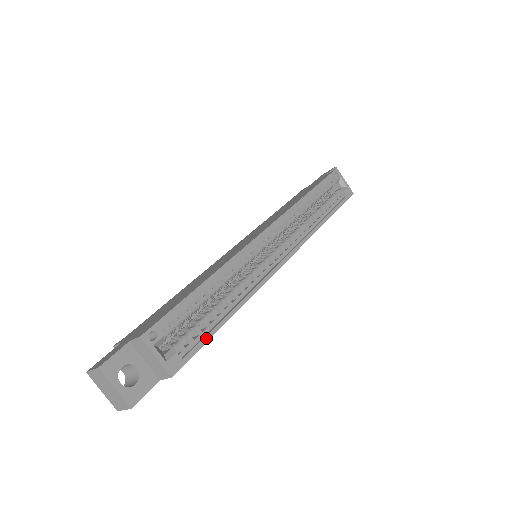
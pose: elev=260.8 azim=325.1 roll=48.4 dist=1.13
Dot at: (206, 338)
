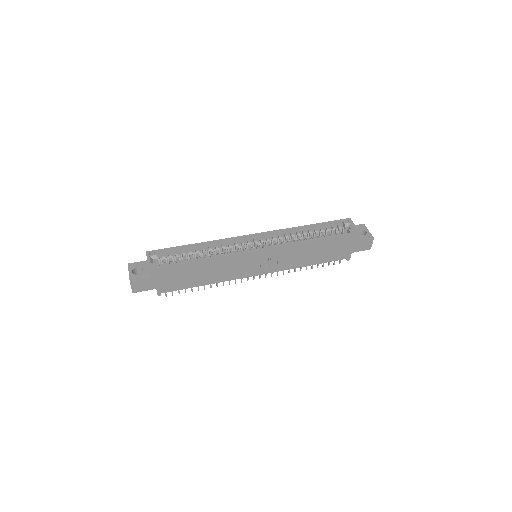
Dot at: (178, 263)
